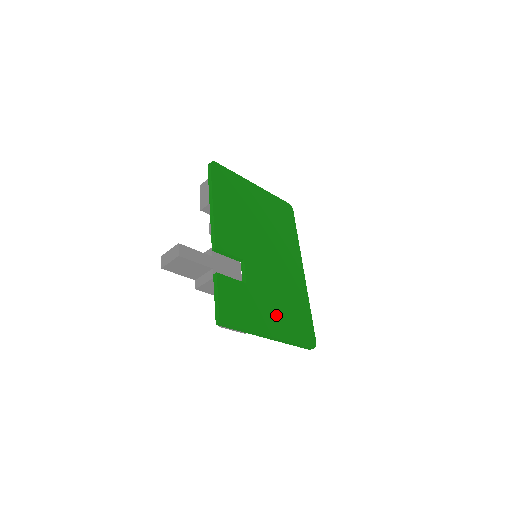
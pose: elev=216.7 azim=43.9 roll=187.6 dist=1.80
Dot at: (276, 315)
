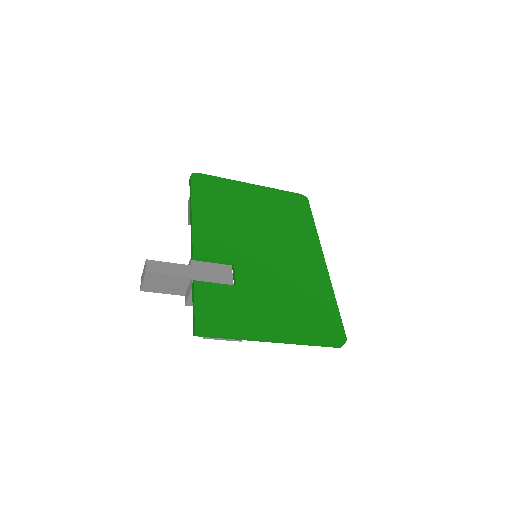
Dot at: (281, 314)
